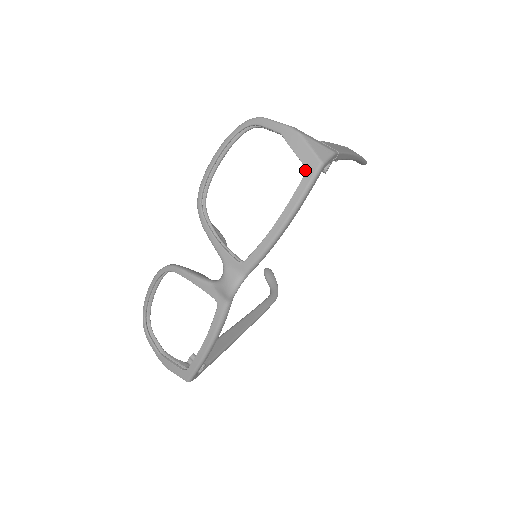
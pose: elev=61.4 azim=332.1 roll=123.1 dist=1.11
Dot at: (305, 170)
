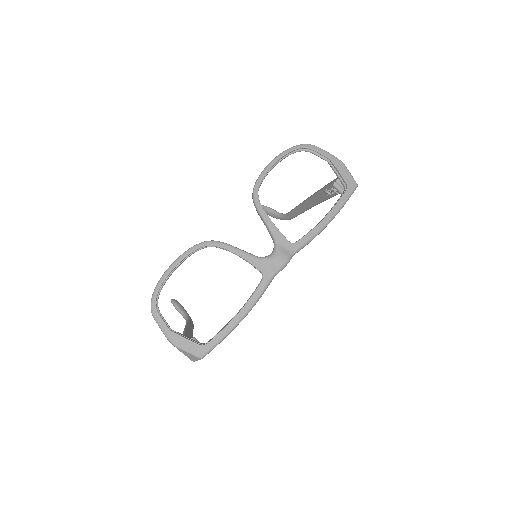
Dot at: (347, 186)
